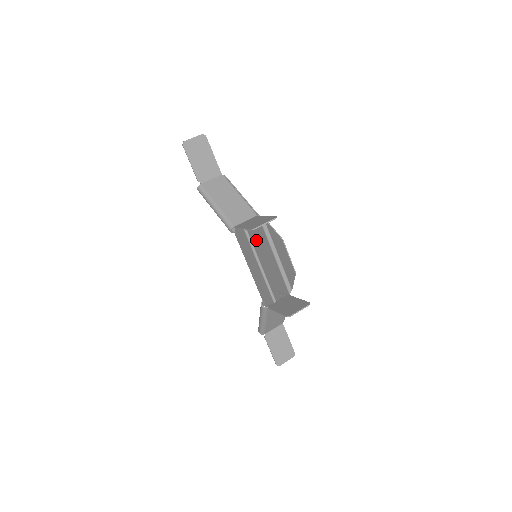
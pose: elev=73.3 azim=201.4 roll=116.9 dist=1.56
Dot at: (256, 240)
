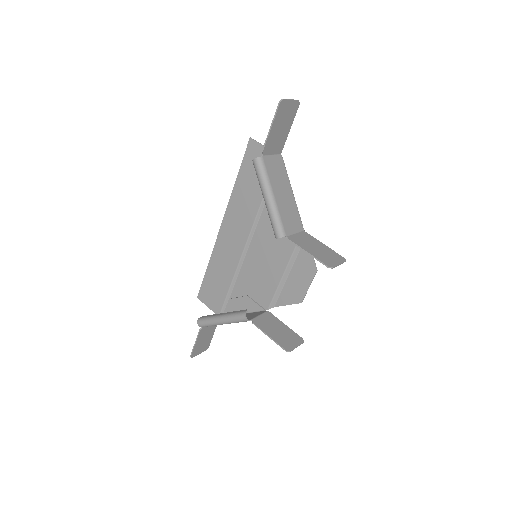
Dot at: (266, 240)
